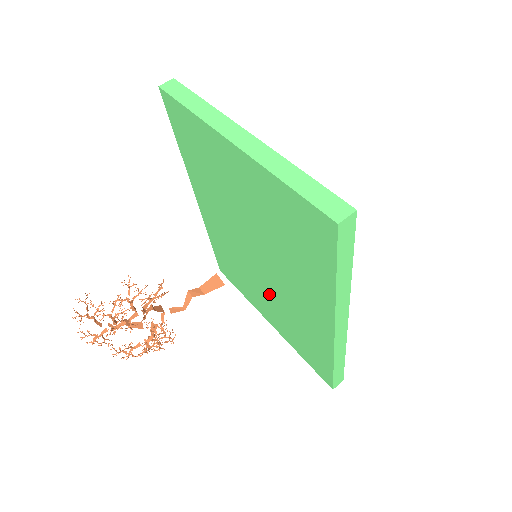
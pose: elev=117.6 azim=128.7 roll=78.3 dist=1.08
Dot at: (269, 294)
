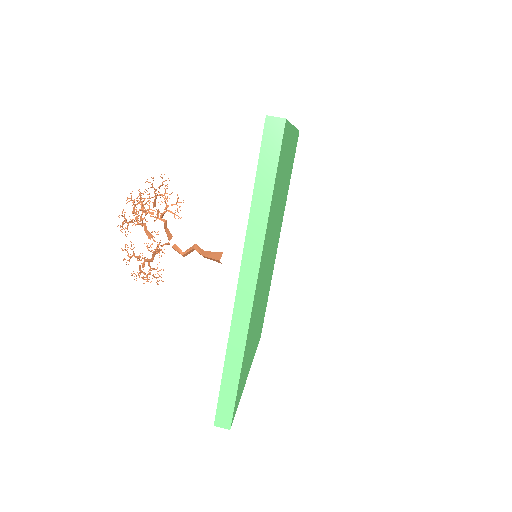
Dot at: occluded
